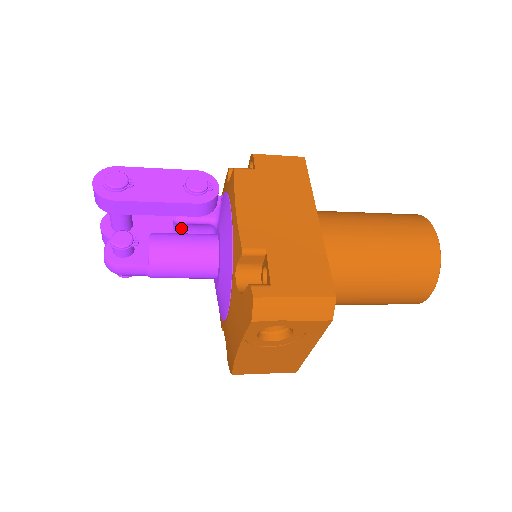
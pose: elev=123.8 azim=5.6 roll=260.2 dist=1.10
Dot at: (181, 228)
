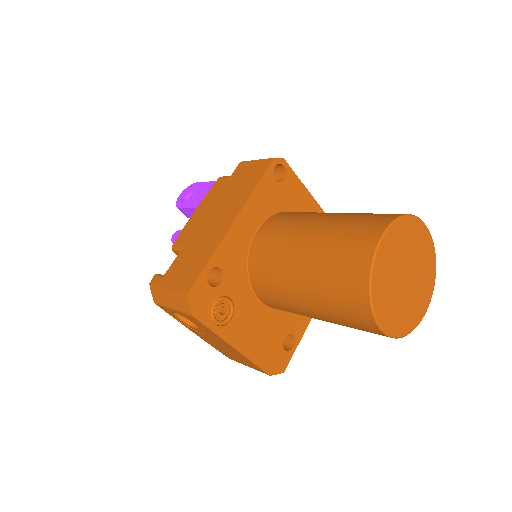
Dot at: occluded
